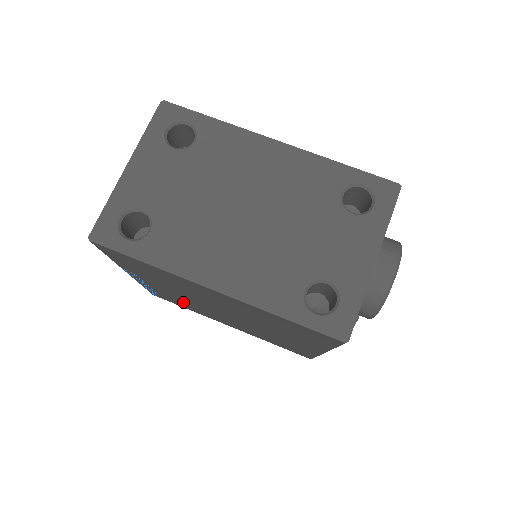
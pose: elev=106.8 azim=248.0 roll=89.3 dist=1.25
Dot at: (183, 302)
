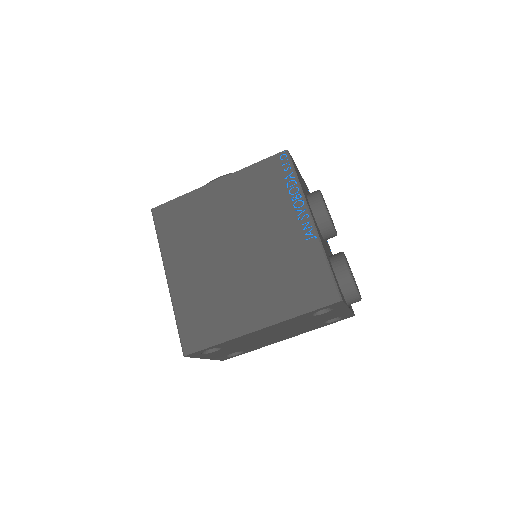
Dot at: occluded
